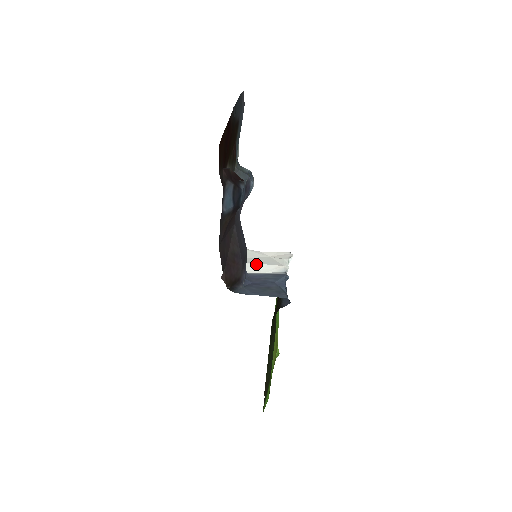
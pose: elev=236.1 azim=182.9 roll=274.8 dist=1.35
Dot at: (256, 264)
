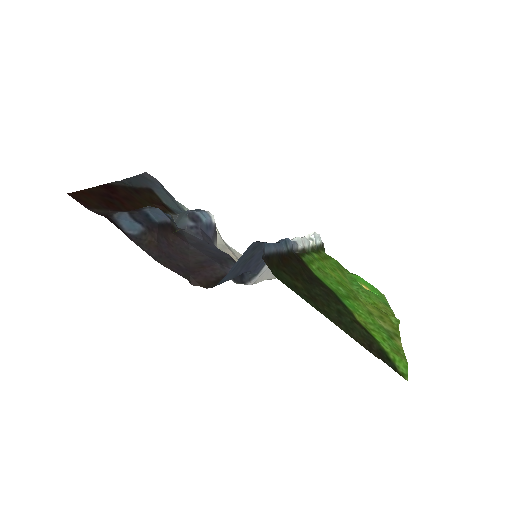
Dot at: occluded
